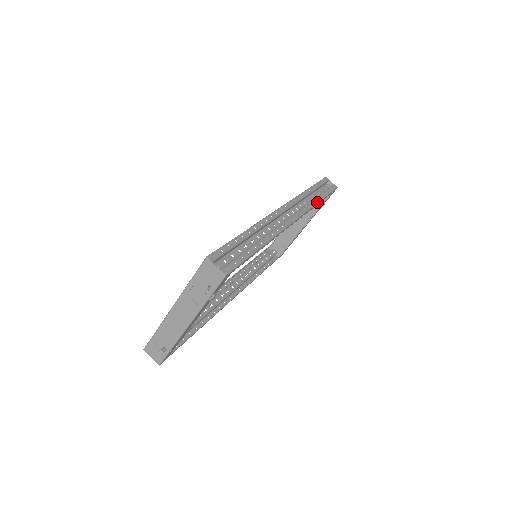
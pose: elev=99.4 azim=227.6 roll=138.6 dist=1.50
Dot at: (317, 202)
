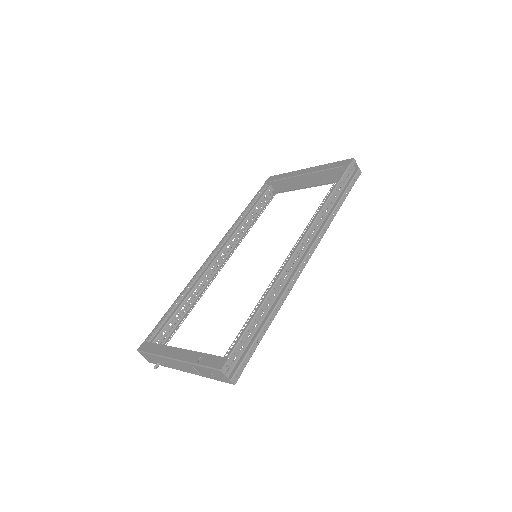
Dot at: occluded
